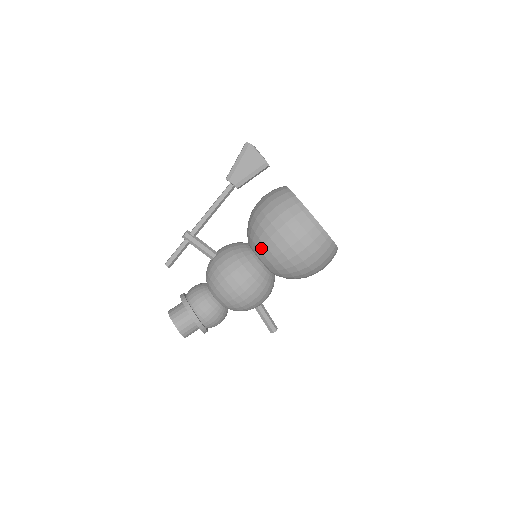
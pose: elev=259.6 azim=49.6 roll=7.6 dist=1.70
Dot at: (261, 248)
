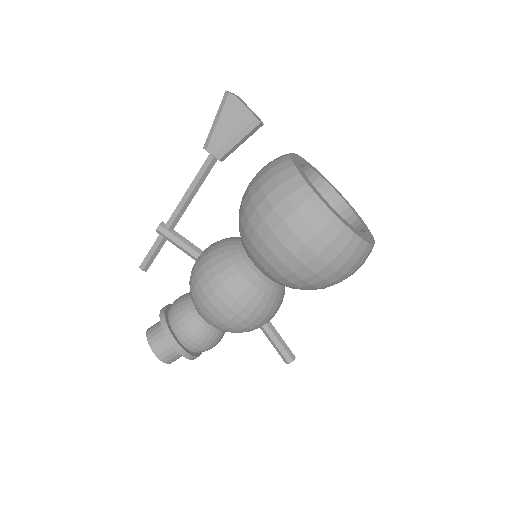
Dot at: (248, 245)
